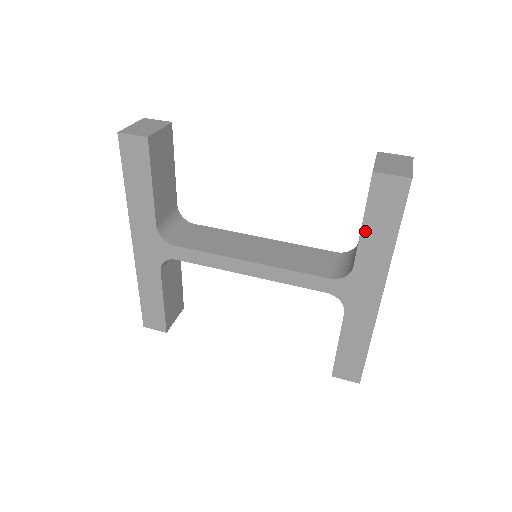
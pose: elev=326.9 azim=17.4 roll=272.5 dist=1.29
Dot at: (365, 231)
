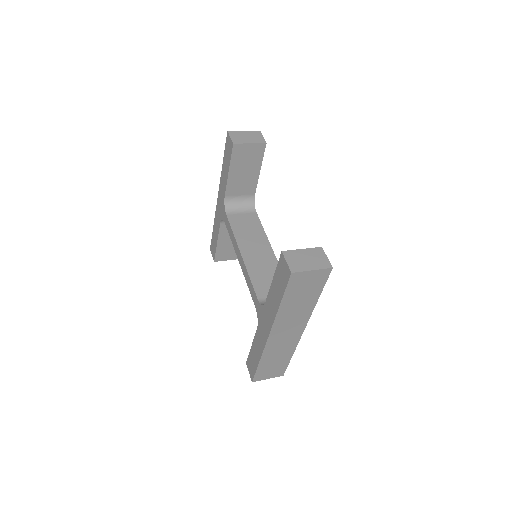
Dot at: (273, 285)
